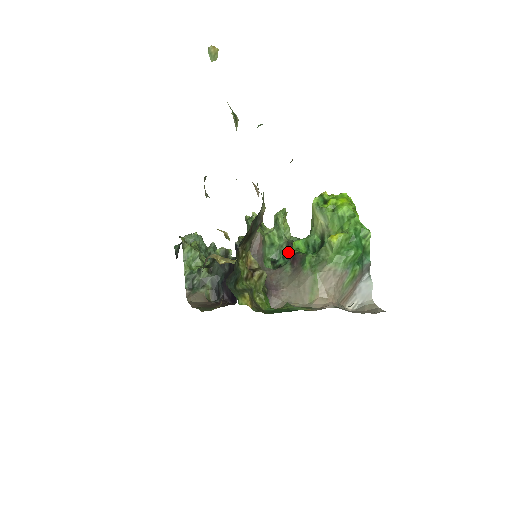
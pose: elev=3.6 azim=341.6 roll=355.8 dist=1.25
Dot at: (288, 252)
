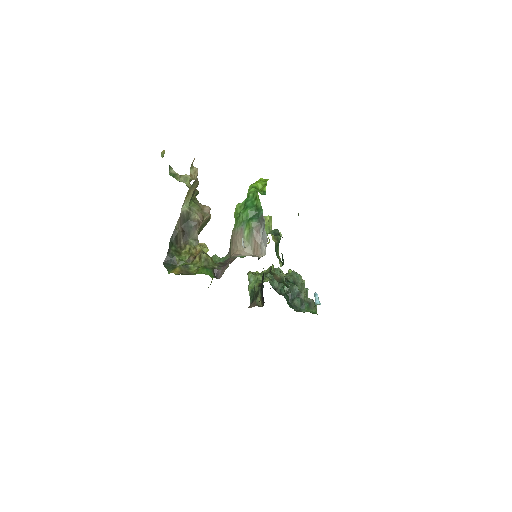
Dot at: occluded
